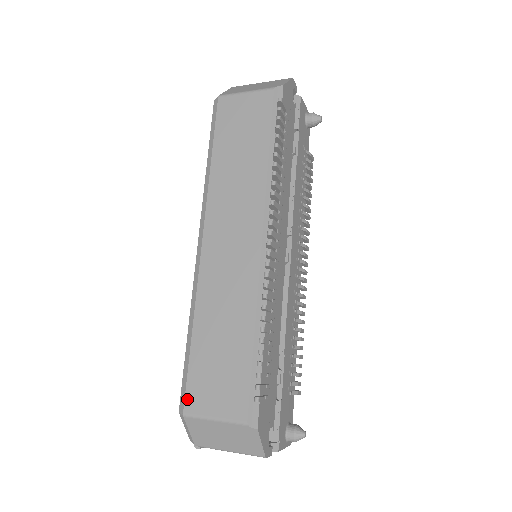
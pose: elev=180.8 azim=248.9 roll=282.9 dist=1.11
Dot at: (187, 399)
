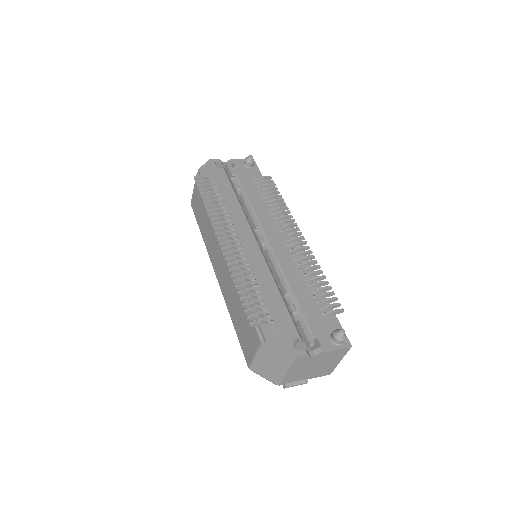
Dot at: (246, 358)
